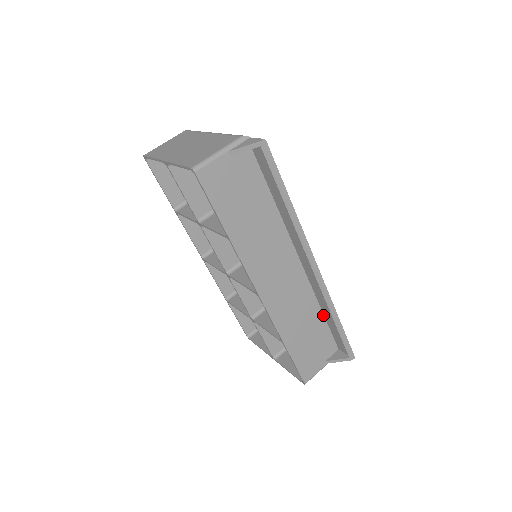
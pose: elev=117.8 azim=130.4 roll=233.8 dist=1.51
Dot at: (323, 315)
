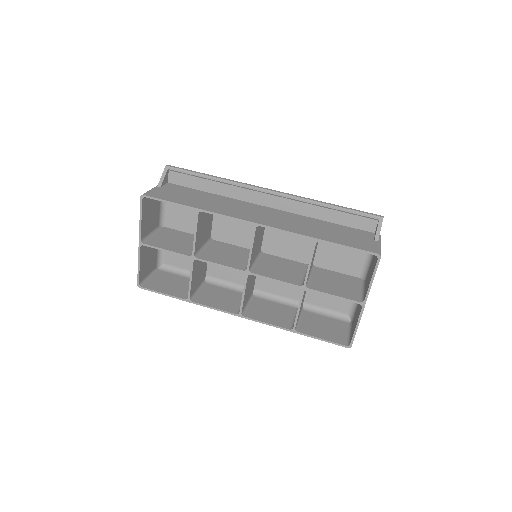
Dot at: (328, 222)
